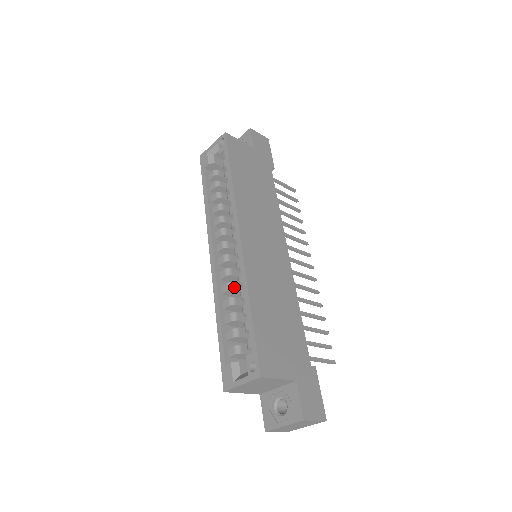
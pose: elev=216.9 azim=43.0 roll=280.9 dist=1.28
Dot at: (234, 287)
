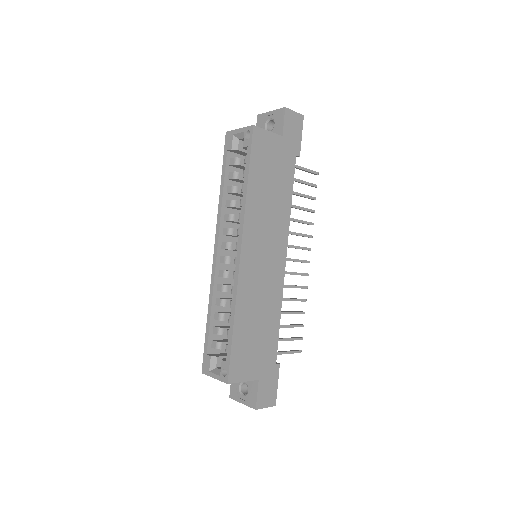
Dot at: (228, 289)
